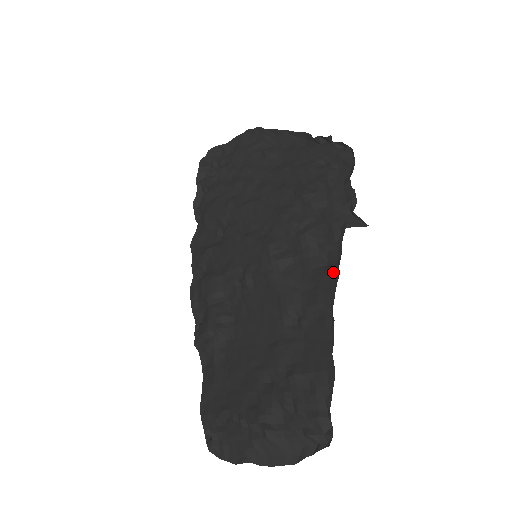
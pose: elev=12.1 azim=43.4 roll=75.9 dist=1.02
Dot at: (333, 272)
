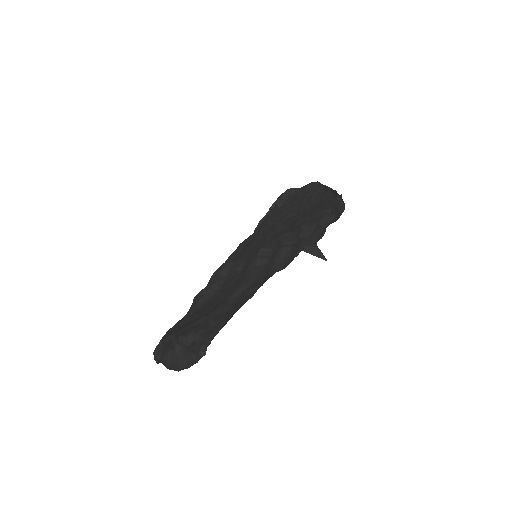
Dot at: (275, 272)
